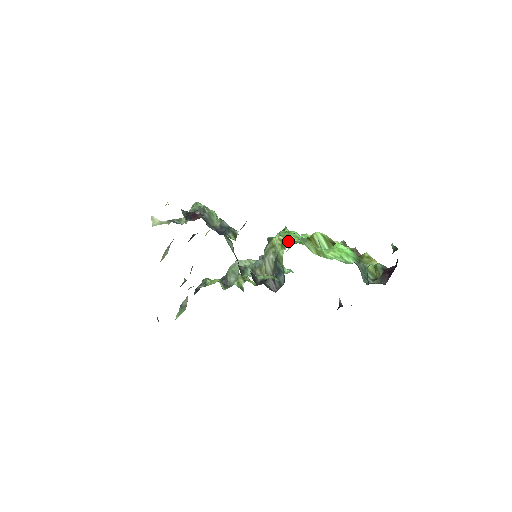
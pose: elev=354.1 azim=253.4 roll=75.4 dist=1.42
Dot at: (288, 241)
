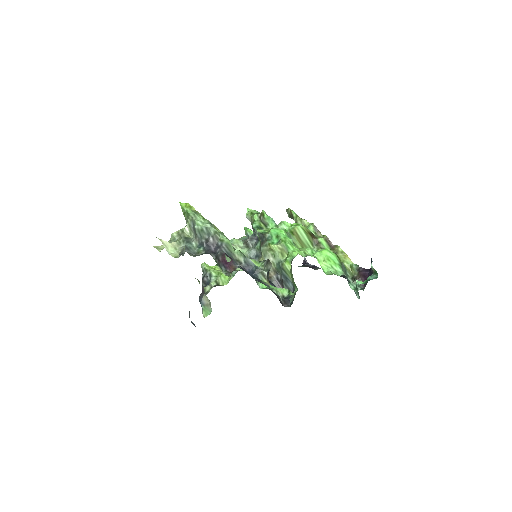
Dot at: (291, 257)
